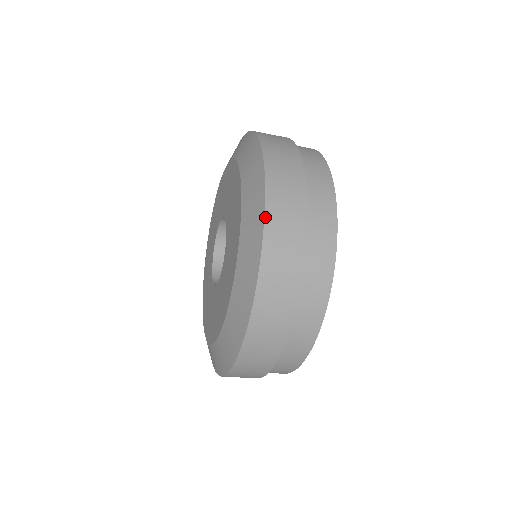
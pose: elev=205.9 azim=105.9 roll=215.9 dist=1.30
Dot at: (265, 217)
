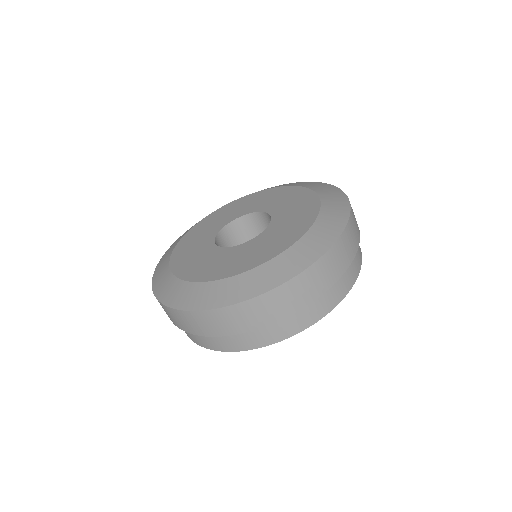
Dot at: (306, 269)
